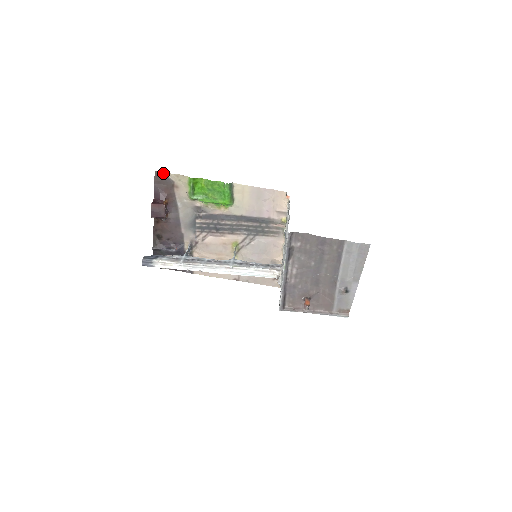
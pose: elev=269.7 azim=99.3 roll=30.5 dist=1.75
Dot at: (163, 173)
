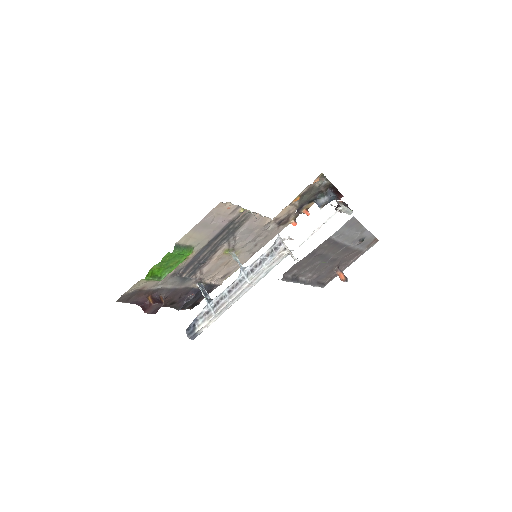
Dot at: (123, 296)
